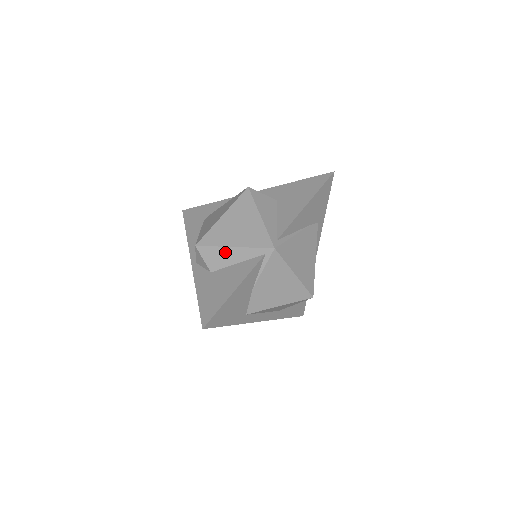
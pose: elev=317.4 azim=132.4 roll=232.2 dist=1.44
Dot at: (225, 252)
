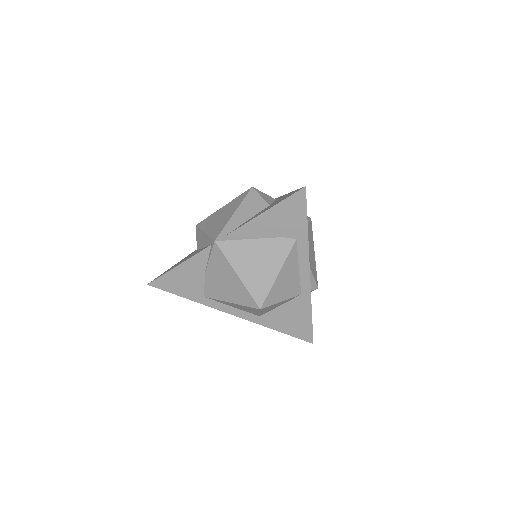
Dot at: (202, 235)
